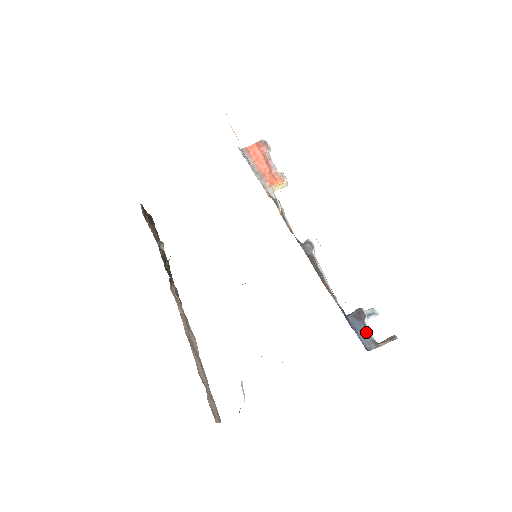
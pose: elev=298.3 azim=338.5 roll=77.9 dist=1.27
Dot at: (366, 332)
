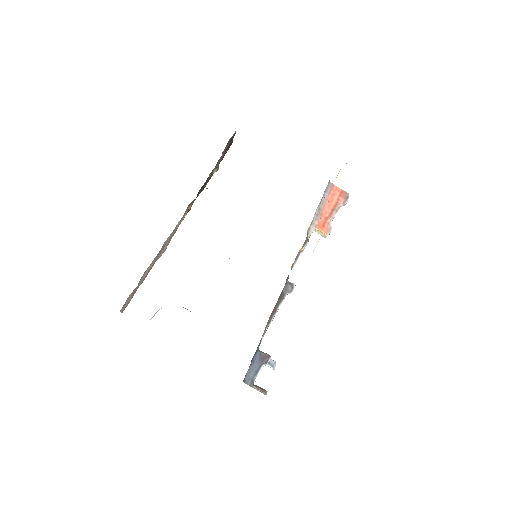
Dot at: (256, 371)
